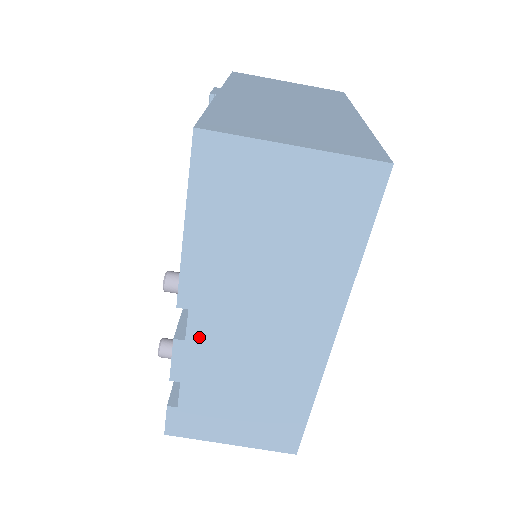
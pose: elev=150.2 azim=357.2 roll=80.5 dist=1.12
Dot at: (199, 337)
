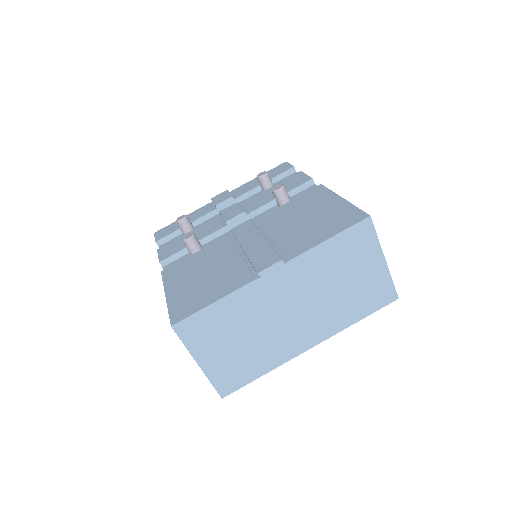
Dot at: occluded
